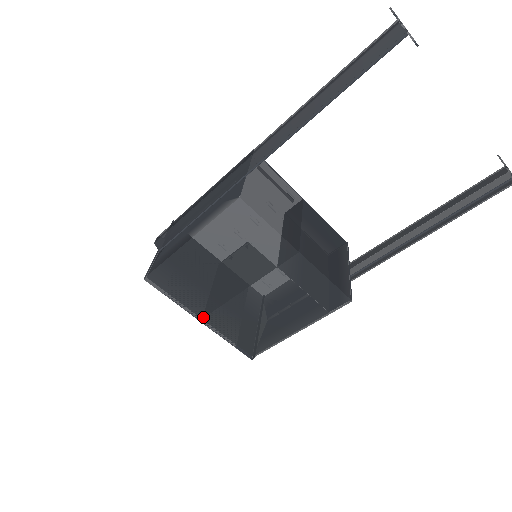
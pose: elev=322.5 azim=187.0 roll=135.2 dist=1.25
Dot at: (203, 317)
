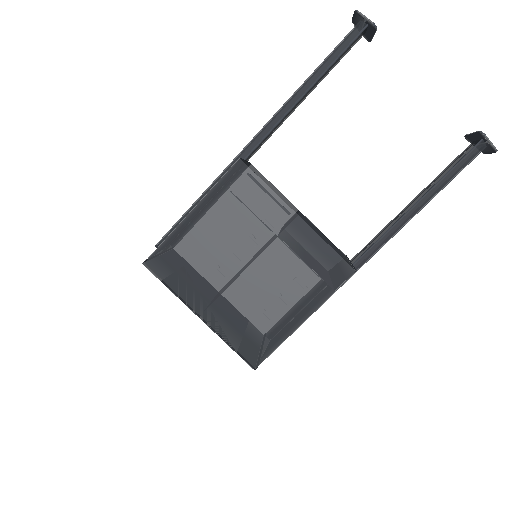
Dot at: (201, 313)
